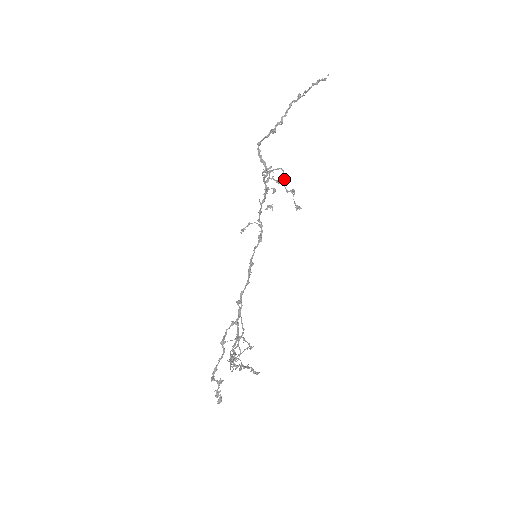
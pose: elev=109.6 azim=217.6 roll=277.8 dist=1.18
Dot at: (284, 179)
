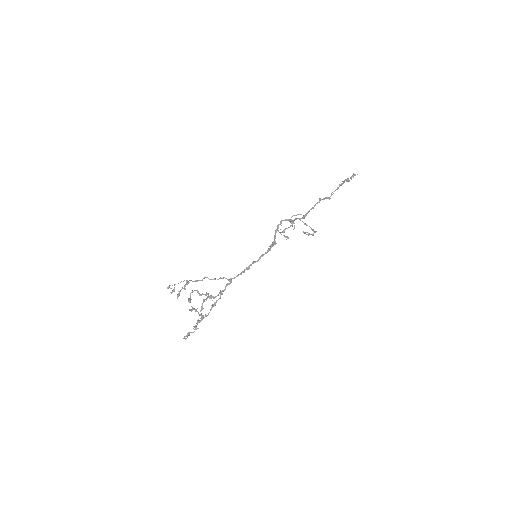
Dot at: occluded
